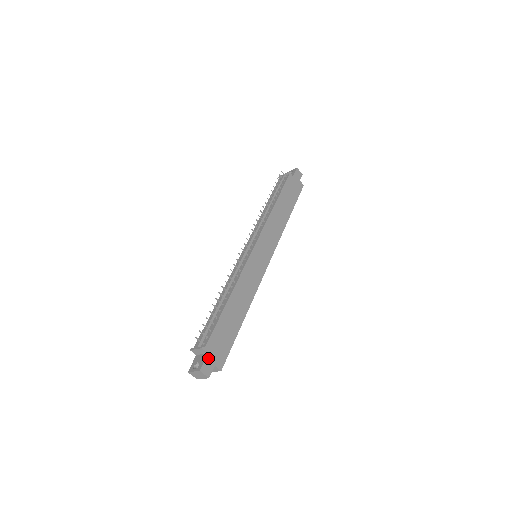
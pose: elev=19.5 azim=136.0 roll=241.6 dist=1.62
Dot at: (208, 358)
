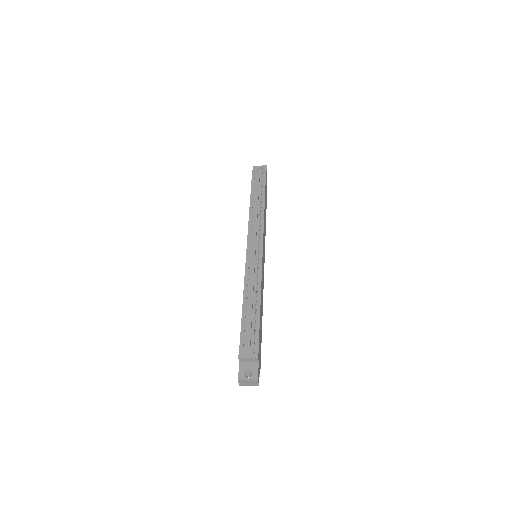
Dot at: occluded
